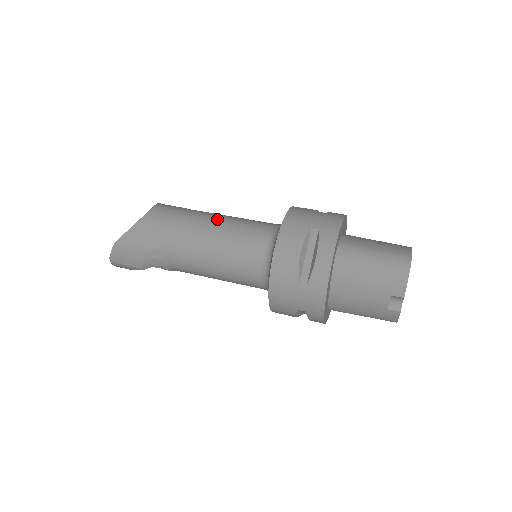
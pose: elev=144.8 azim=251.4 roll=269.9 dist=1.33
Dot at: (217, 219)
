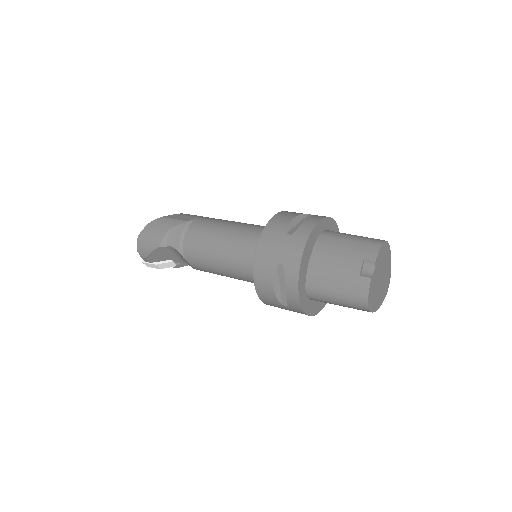
Dot at: occluded
